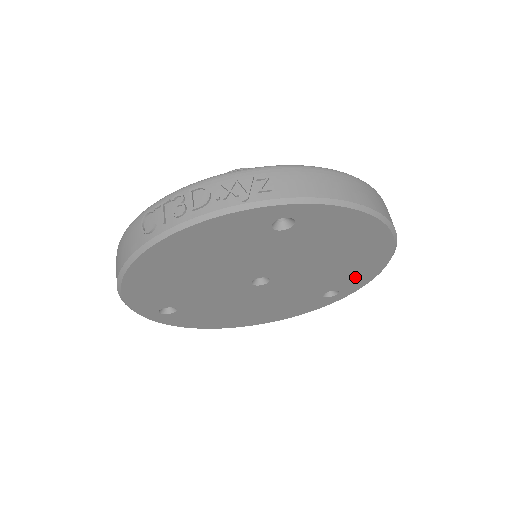
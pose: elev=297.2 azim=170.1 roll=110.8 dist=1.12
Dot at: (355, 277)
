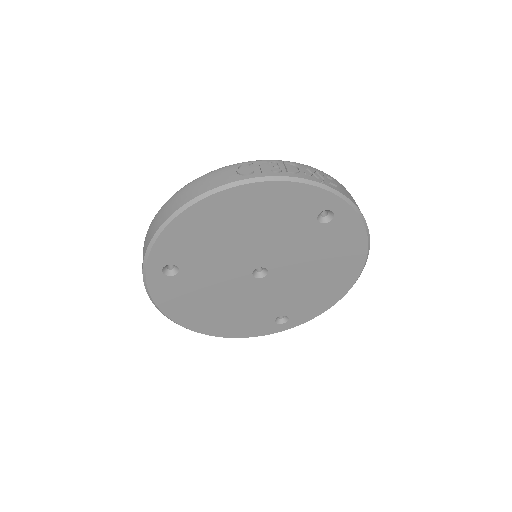
Dot at: (310, 307)
